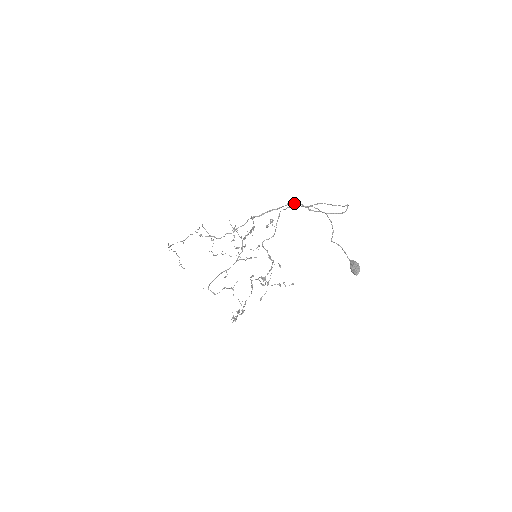
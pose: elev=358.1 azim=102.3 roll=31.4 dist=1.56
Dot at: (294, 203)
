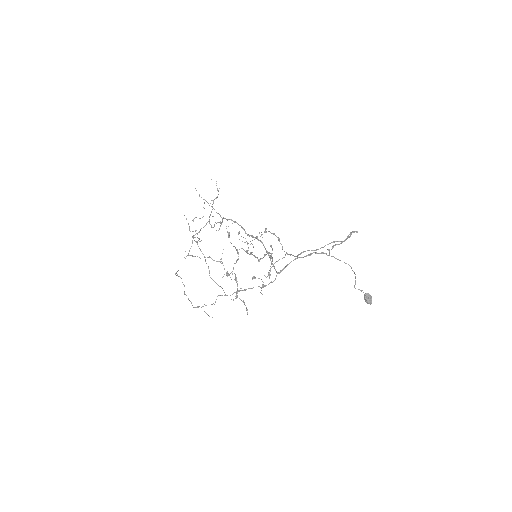
Dot at: occluded
